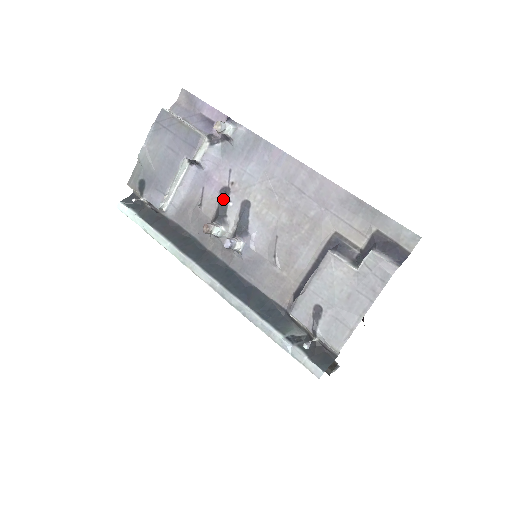
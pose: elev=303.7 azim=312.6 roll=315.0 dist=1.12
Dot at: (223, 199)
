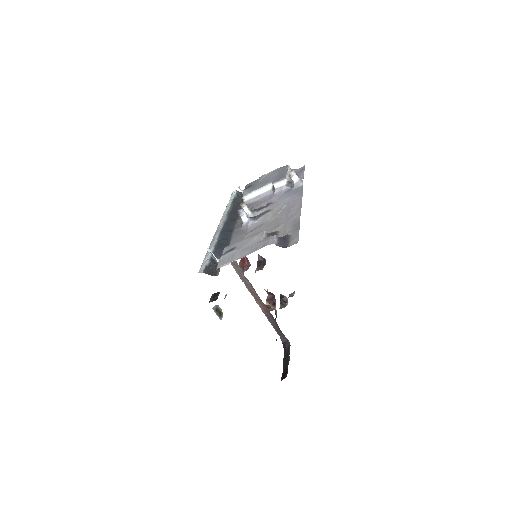
Dot at: (265, 206)
